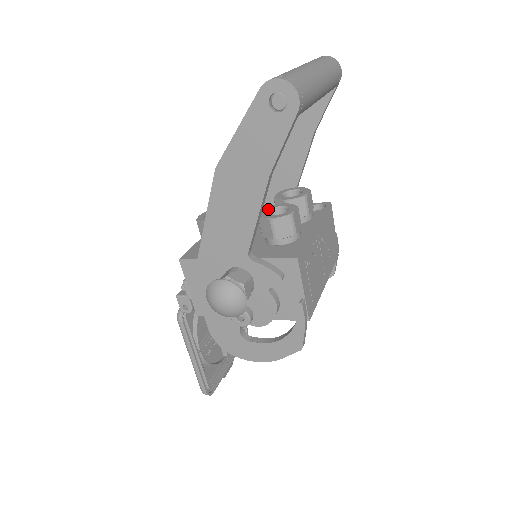
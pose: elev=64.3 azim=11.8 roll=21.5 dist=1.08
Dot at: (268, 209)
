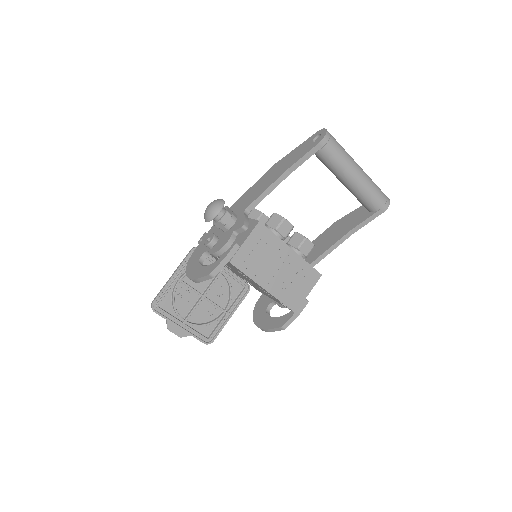
Dot at: occluded
